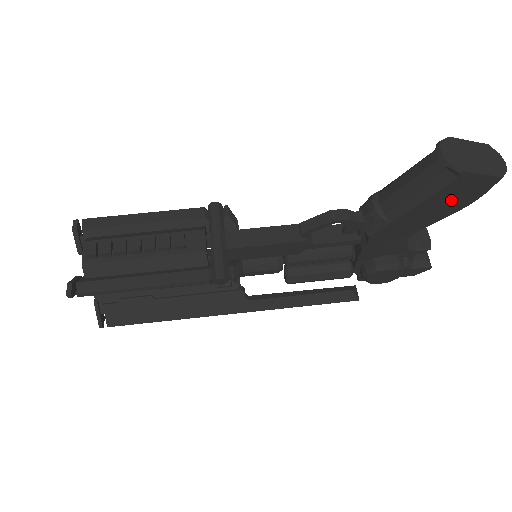
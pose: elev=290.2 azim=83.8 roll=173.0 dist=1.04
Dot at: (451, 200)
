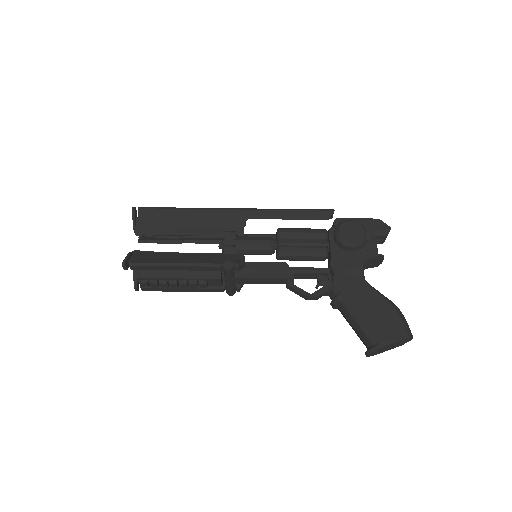
Dot at: occluded
